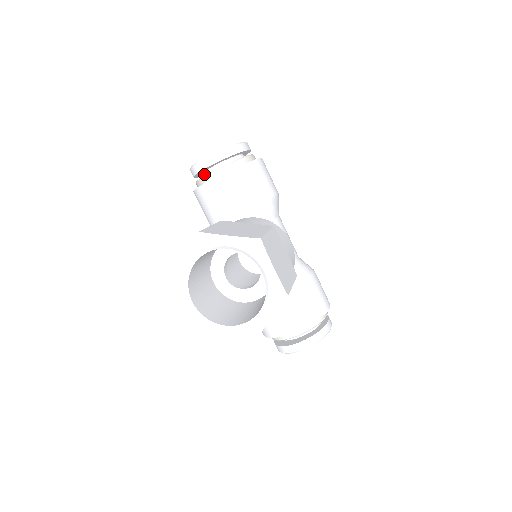
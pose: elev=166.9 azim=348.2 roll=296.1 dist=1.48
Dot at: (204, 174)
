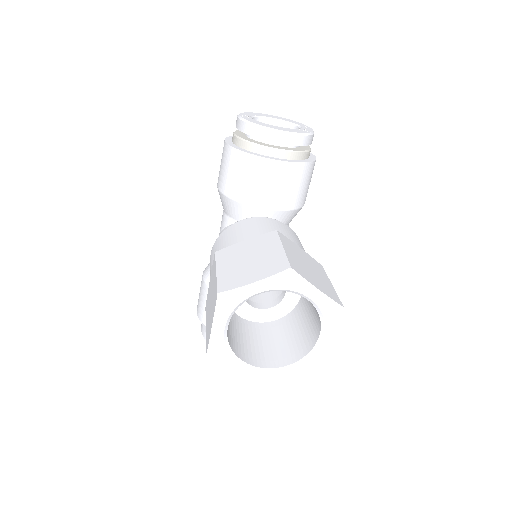
Dot at: occluded
